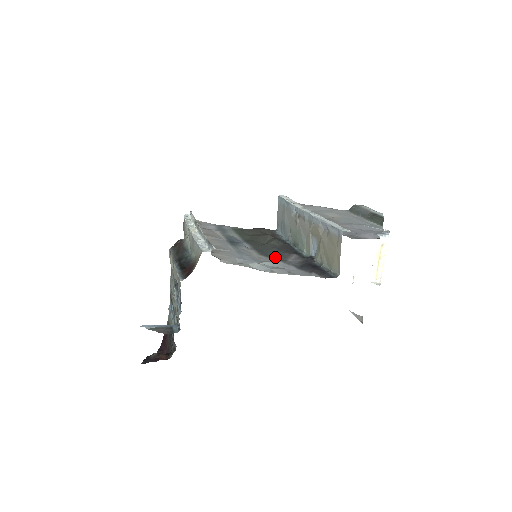
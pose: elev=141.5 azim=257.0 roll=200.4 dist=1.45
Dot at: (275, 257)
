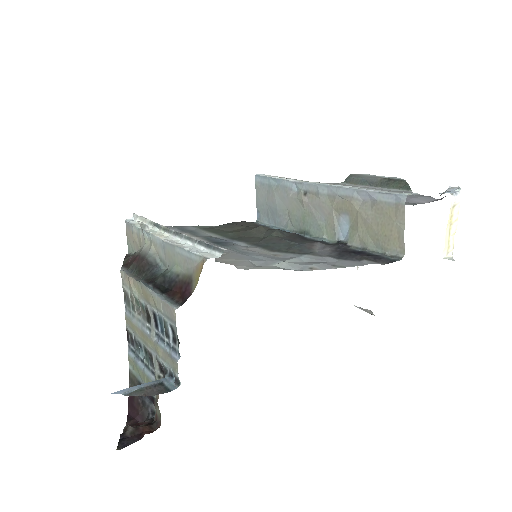
Dot at: (295, 251)
